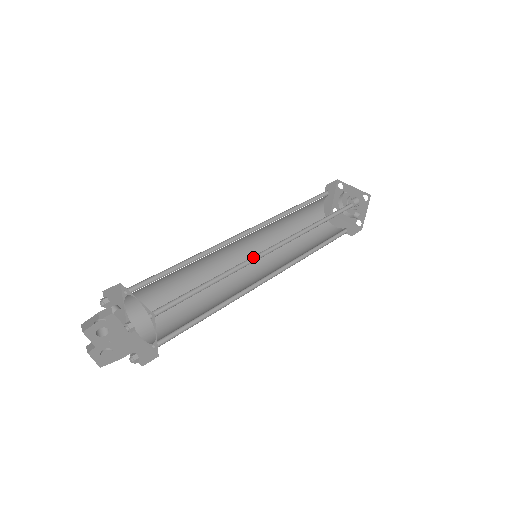
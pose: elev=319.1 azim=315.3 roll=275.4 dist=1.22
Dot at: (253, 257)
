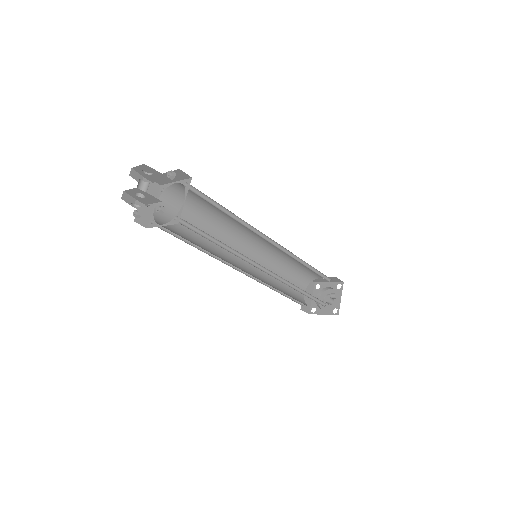
Dot at: (258, 234)
